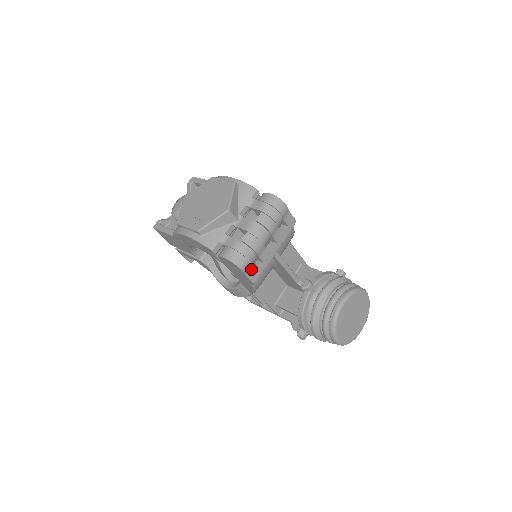
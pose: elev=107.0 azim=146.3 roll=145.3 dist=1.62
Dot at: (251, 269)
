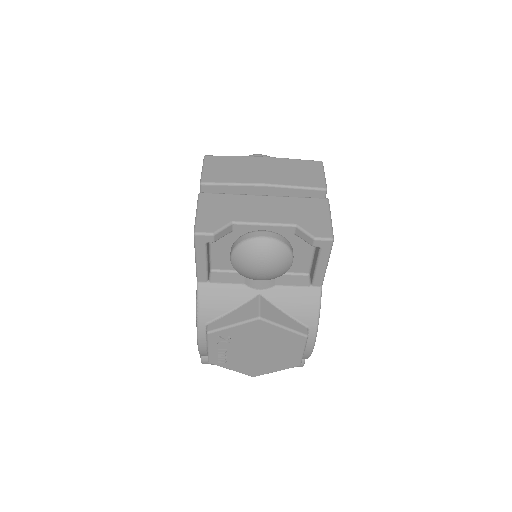
Dot at: occluded
